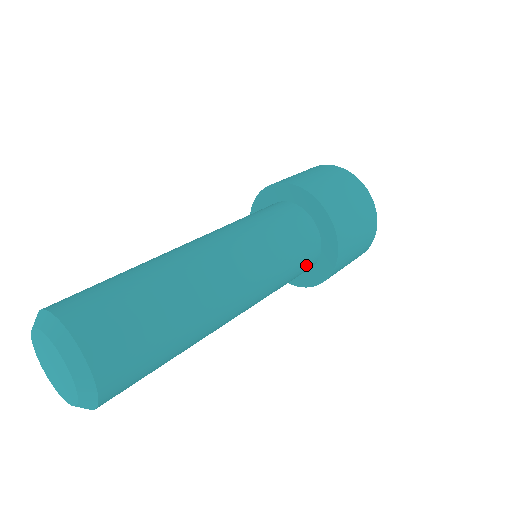
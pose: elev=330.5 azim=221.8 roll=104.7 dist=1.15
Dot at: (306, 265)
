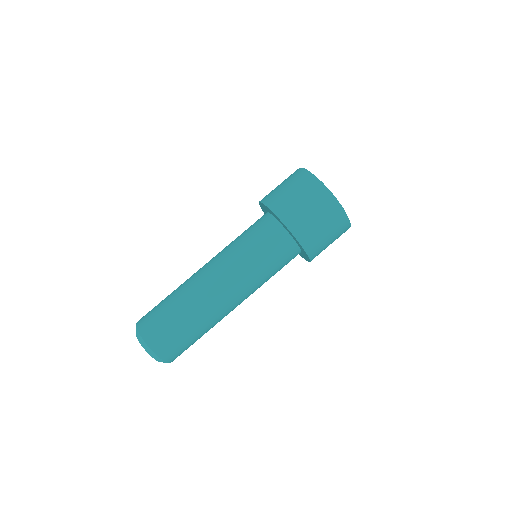
Dot at: occluded
